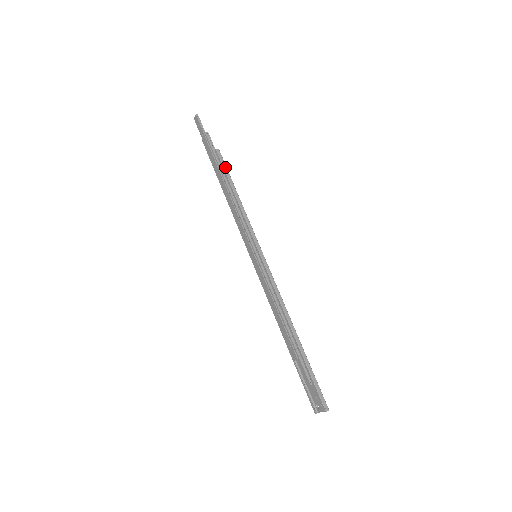
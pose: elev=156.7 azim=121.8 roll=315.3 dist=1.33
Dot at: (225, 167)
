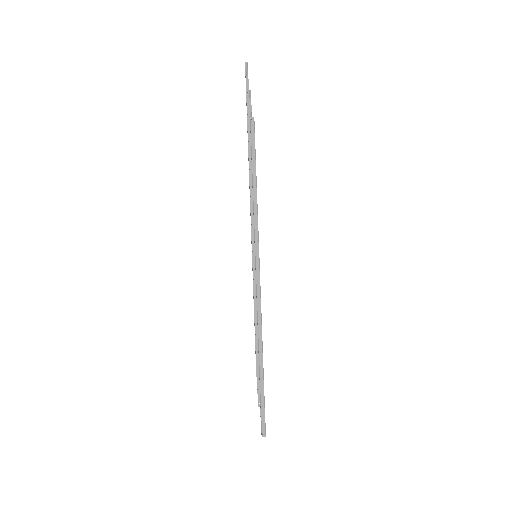
Dot at: (253, 143)
